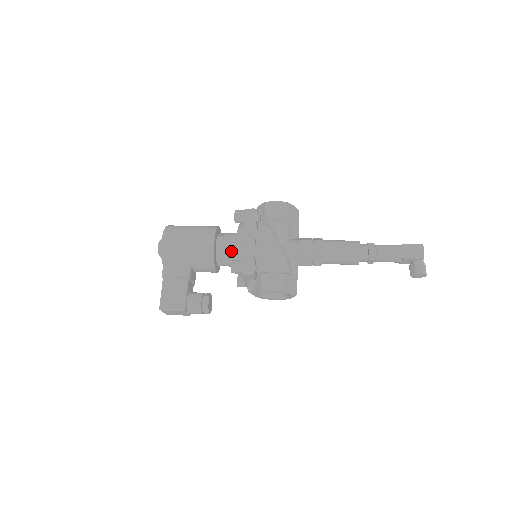
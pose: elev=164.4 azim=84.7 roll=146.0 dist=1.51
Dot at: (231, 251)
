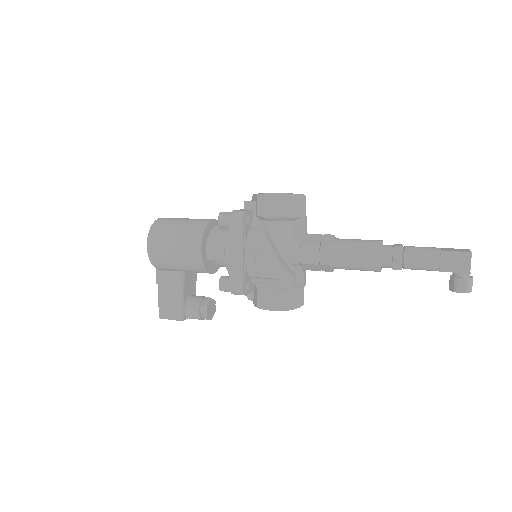
Dot at: (223, 258)
